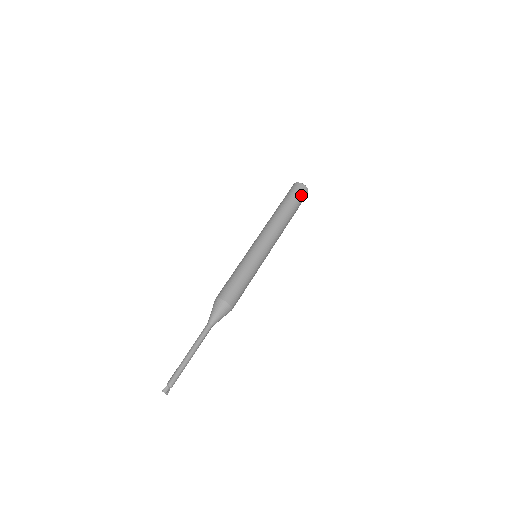
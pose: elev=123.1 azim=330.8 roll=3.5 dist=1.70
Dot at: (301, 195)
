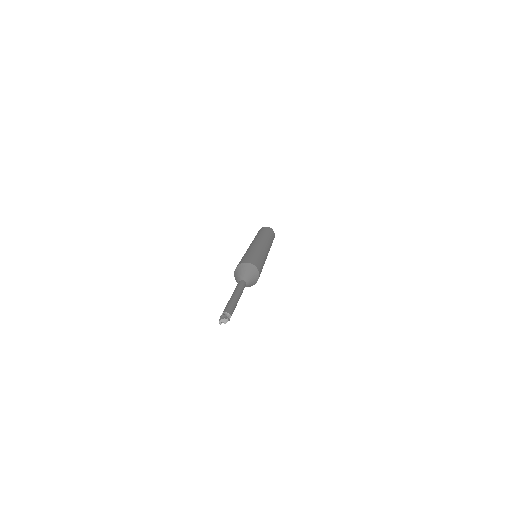
Dot at: (265, 229)
